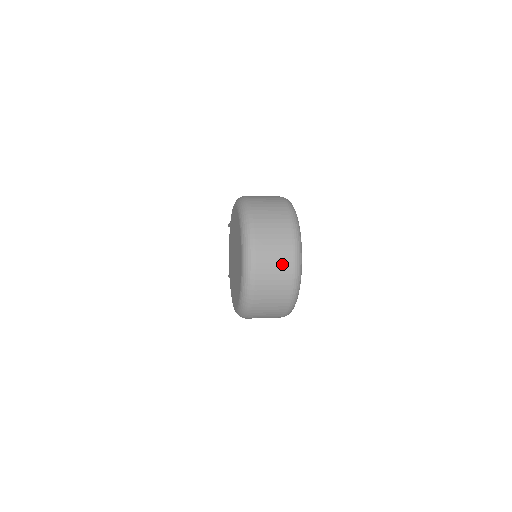
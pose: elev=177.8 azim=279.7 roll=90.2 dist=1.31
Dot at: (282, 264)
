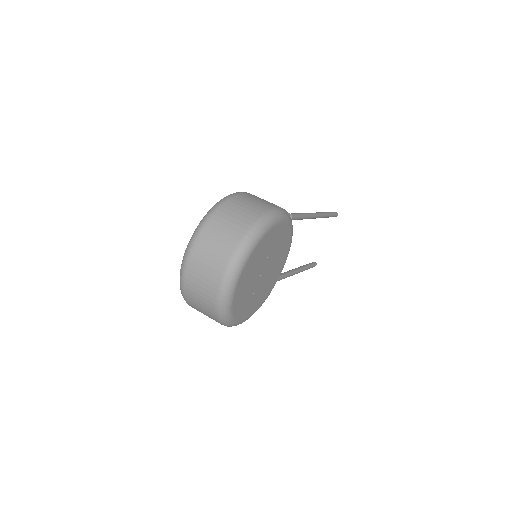
Dot at: (211, 275)
